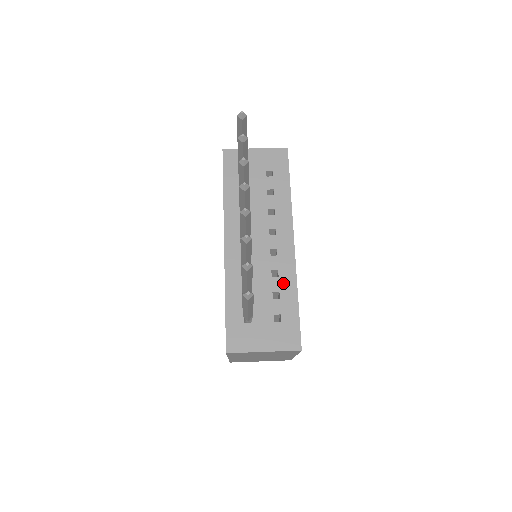
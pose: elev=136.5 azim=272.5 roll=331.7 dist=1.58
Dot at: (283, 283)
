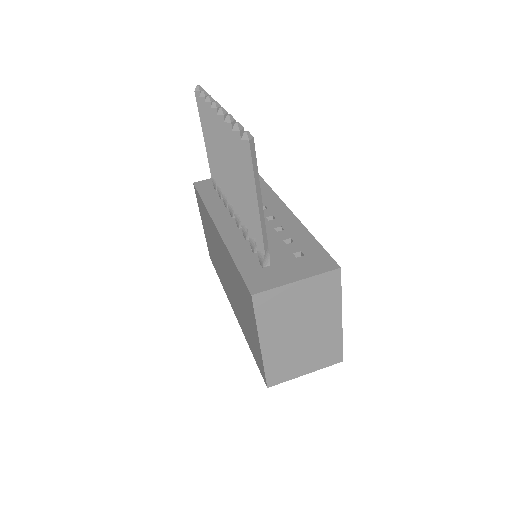
Dot at: (291, 232)
